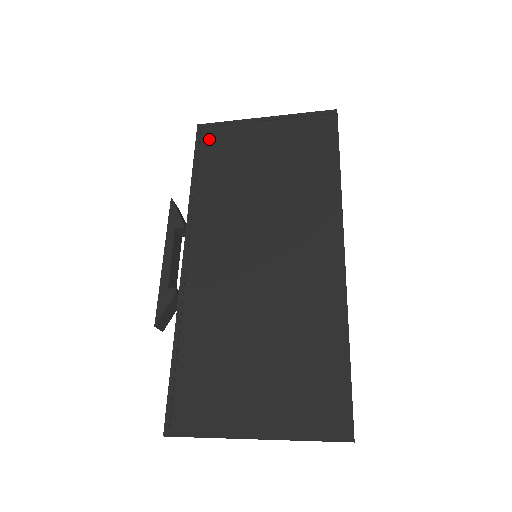
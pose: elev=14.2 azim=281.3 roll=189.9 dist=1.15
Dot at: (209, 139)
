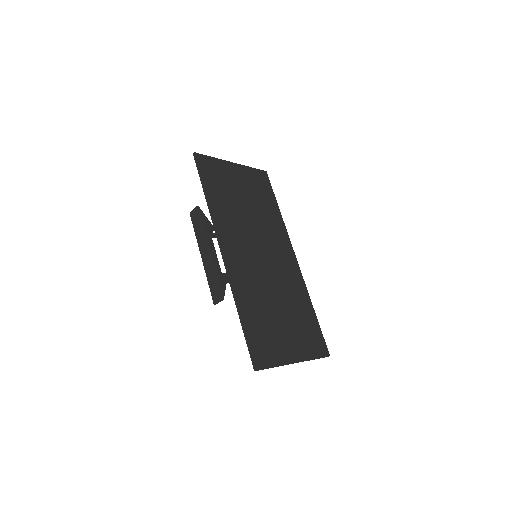
Dot at: (205, 167)
